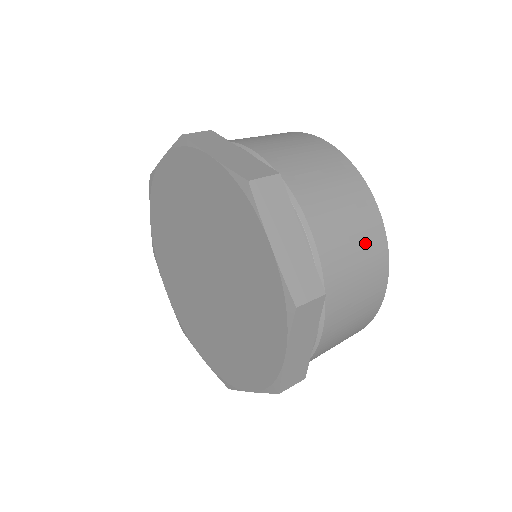
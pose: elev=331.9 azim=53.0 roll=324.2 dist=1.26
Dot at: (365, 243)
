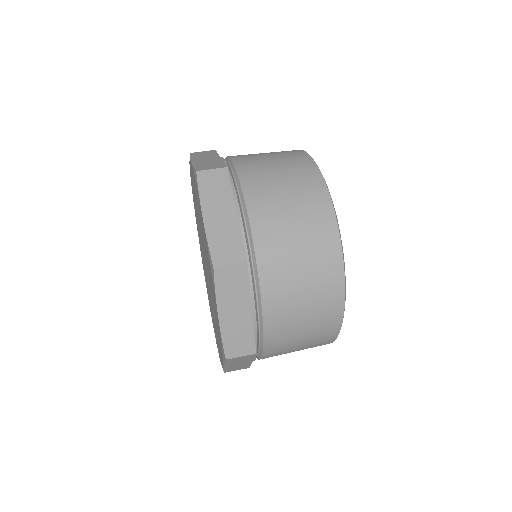
Dot at: occluded
